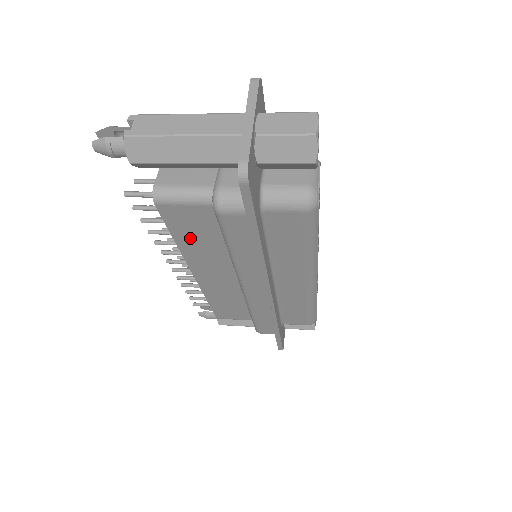
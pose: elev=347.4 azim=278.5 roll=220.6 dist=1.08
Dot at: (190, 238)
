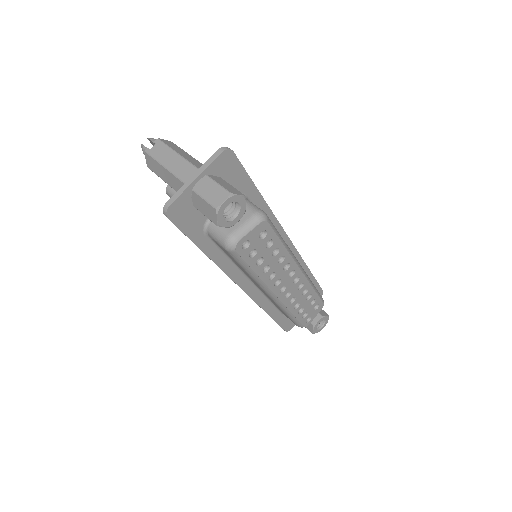
Dot at: occluded
